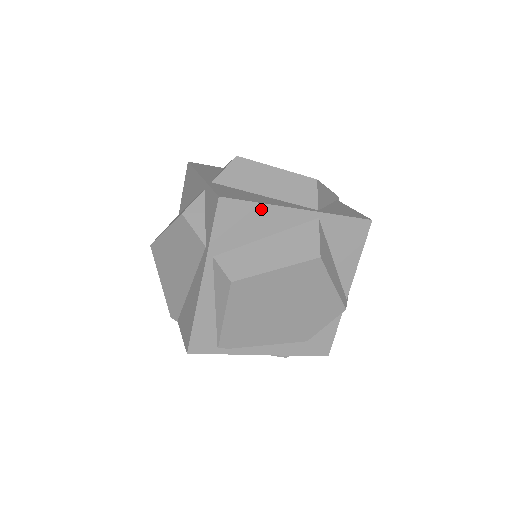
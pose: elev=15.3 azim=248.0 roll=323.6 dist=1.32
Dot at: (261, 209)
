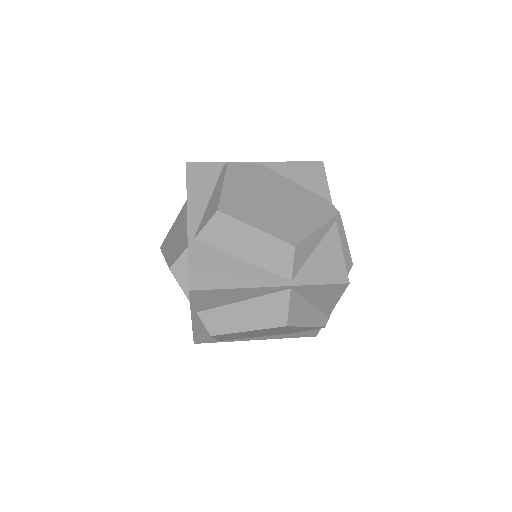
Dot at: (231, 291)
